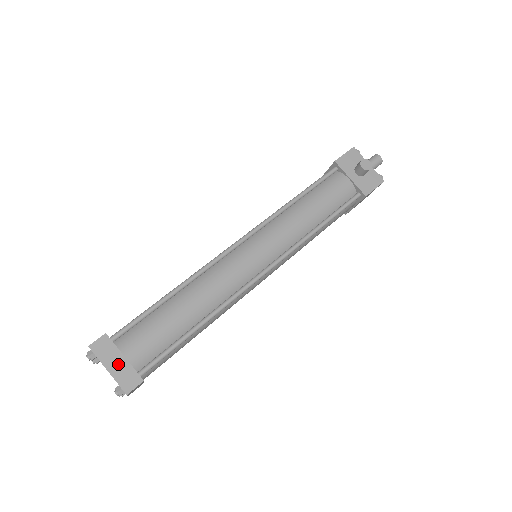
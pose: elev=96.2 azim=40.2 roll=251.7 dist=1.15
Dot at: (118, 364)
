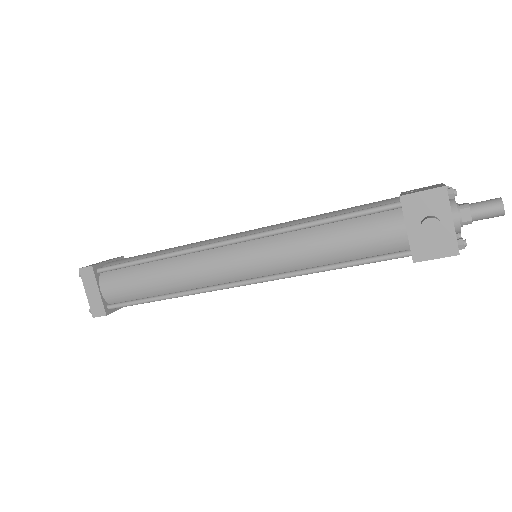
Dot at: (94, 293)
